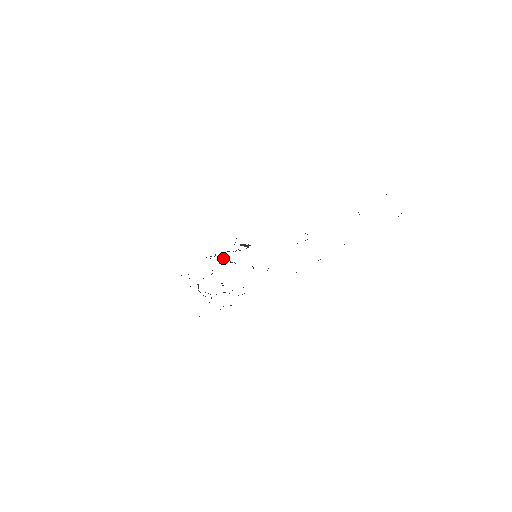
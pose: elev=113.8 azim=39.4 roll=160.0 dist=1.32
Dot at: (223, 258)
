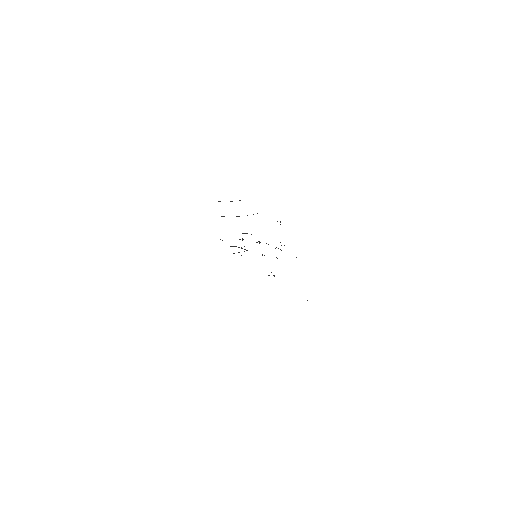
Dot at: (233, 246)
